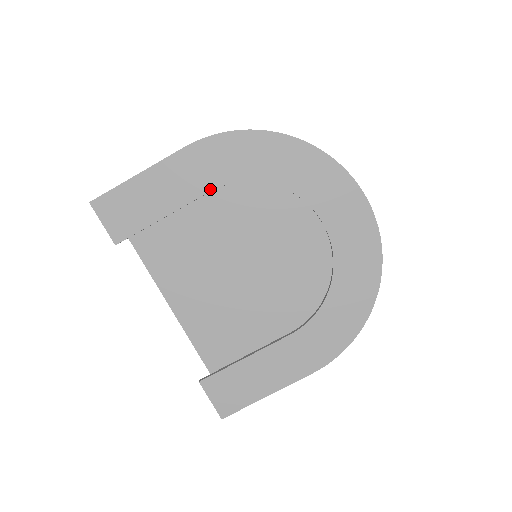
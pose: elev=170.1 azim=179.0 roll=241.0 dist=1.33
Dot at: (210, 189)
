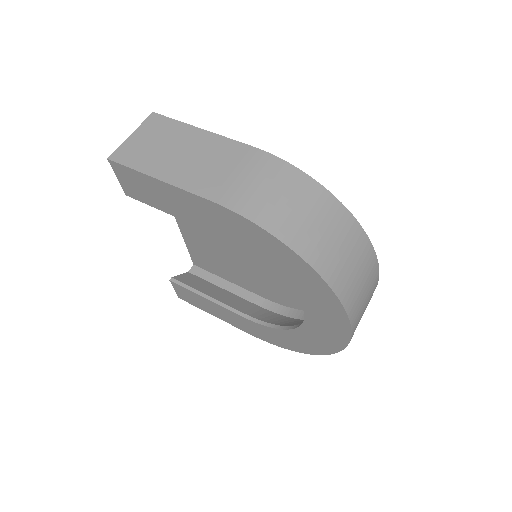
Dot at: (222, 236)
